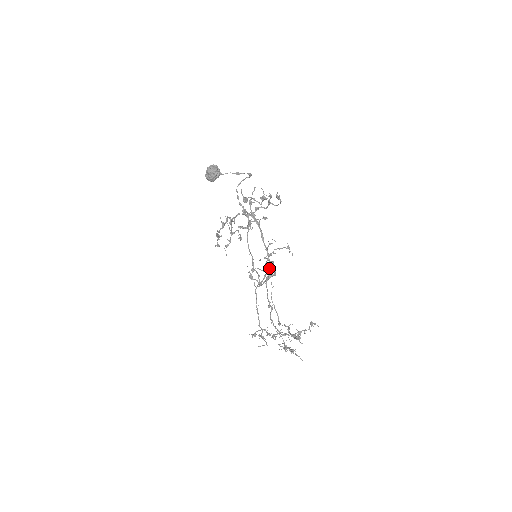
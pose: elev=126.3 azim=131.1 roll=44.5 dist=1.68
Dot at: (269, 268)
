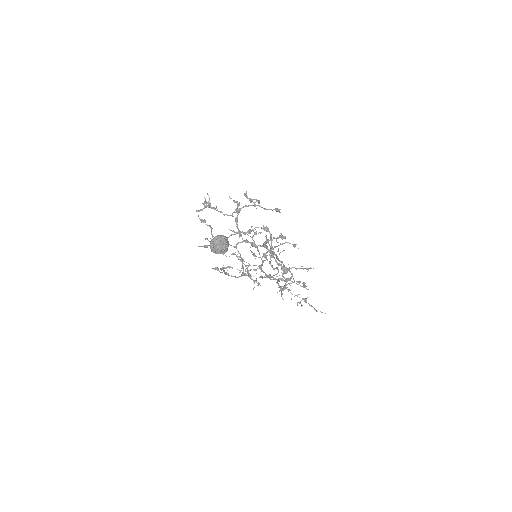
Dot at: (294, 281)
